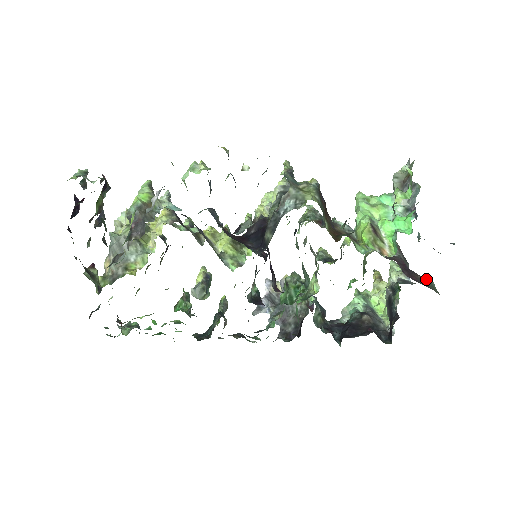
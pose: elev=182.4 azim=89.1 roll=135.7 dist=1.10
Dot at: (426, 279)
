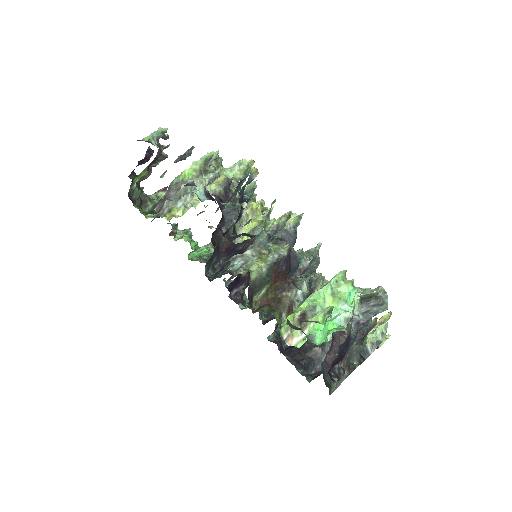
Dot at: occluded
